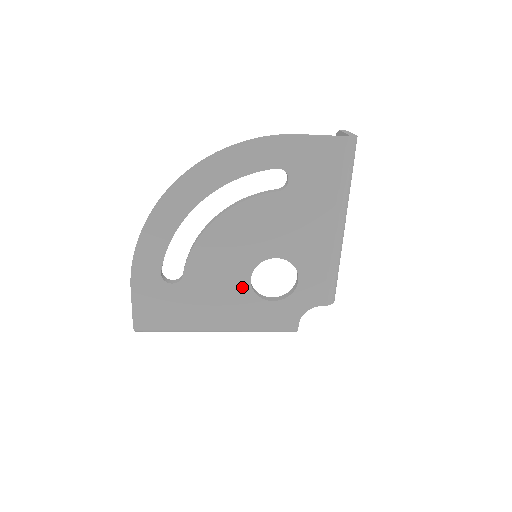
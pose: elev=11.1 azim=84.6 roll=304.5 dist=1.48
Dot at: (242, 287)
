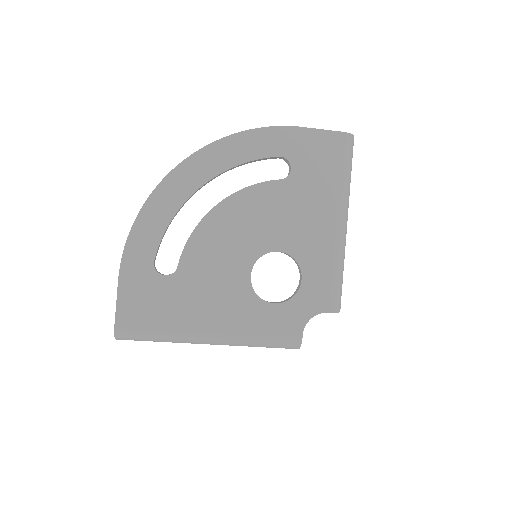
Dot at: (241, 284)
